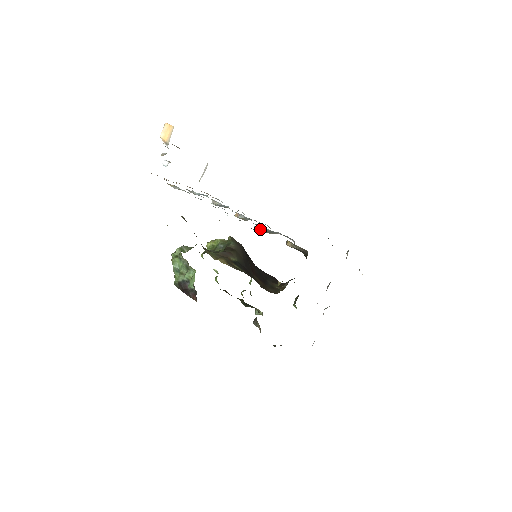
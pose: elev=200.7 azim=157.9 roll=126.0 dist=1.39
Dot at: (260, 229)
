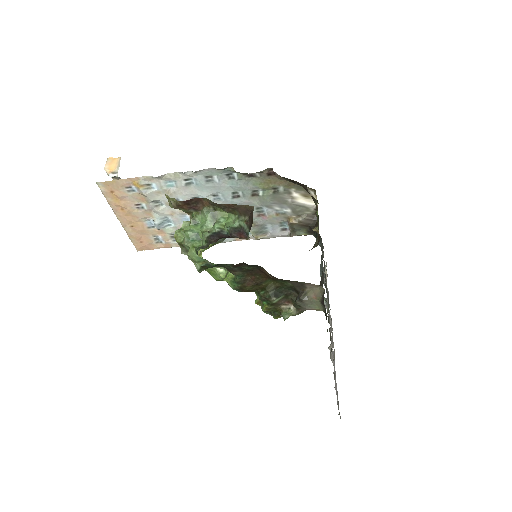
Dot at: (266, 194)
